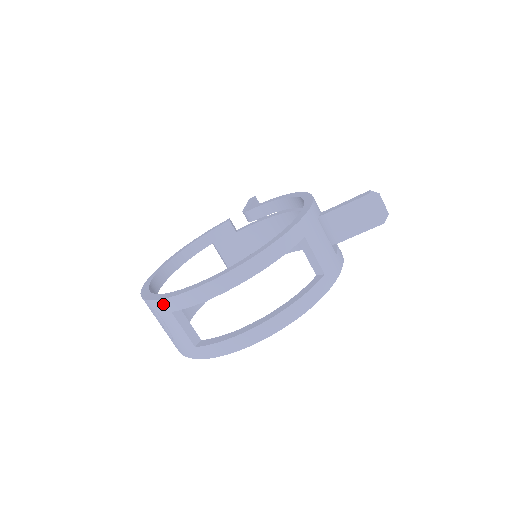
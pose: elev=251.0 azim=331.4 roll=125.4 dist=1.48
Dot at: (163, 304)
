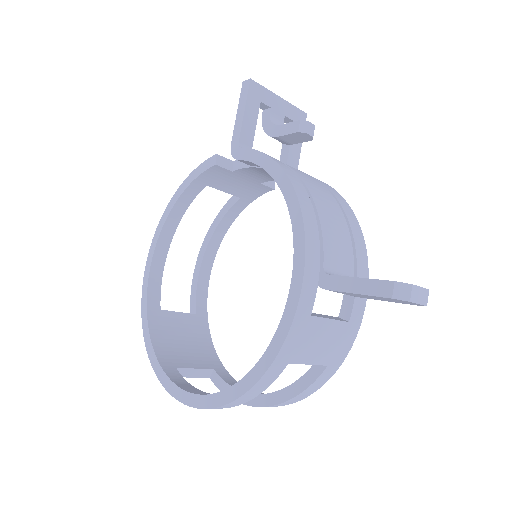
Dot at: occluded
